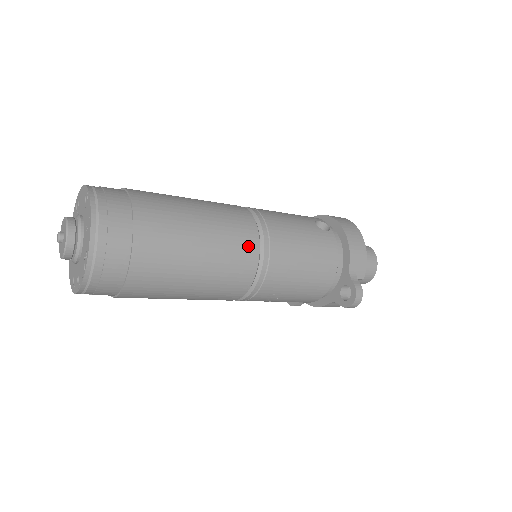
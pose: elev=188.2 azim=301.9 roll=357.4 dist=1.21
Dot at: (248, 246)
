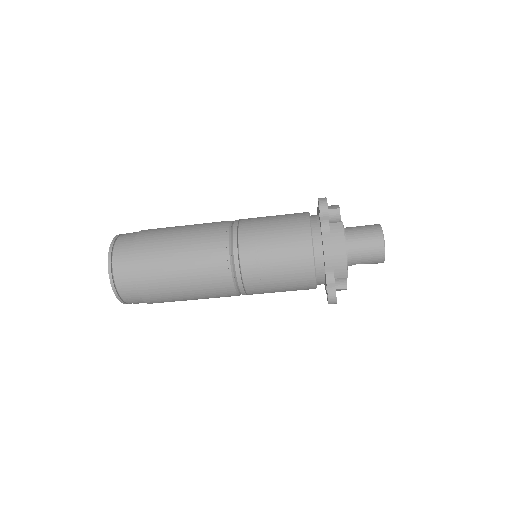
Dot at: occluded
